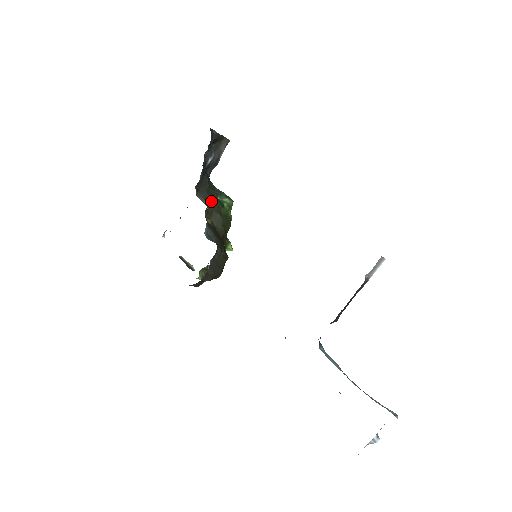
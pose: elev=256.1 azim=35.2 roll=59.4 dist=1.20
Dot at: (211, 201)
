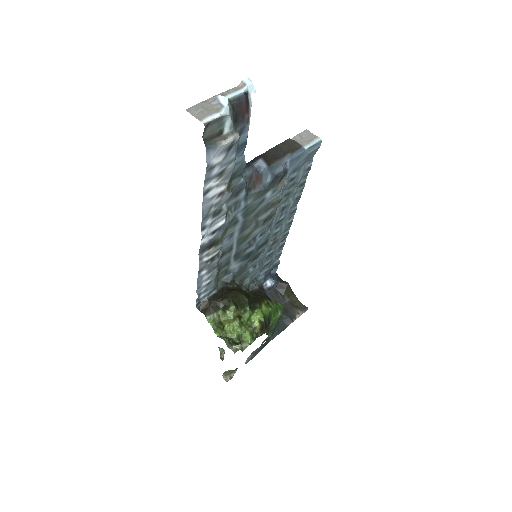
Dot at: (257, 294)
